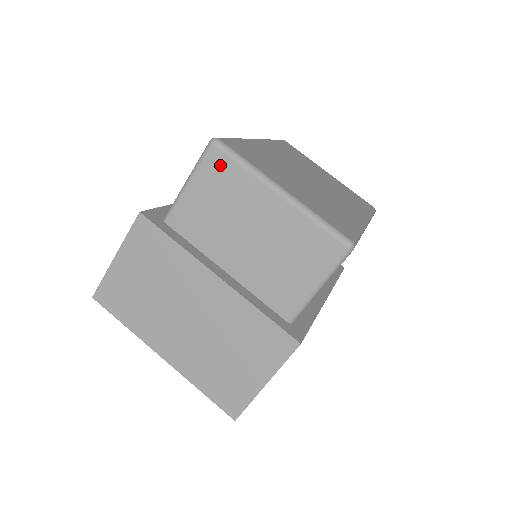
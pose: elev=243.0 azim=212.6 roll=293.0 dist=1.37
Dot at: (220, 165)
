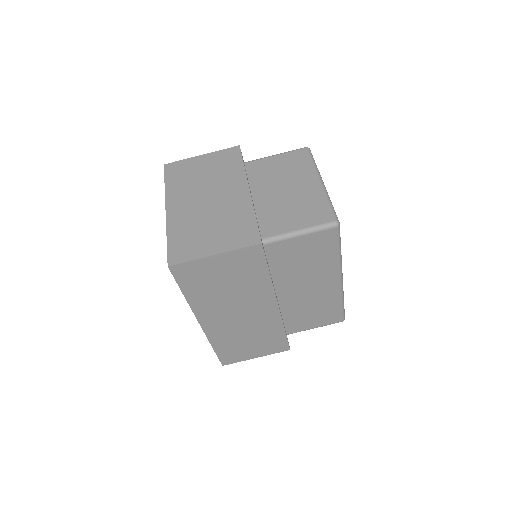
Dot at: (301, 156)
